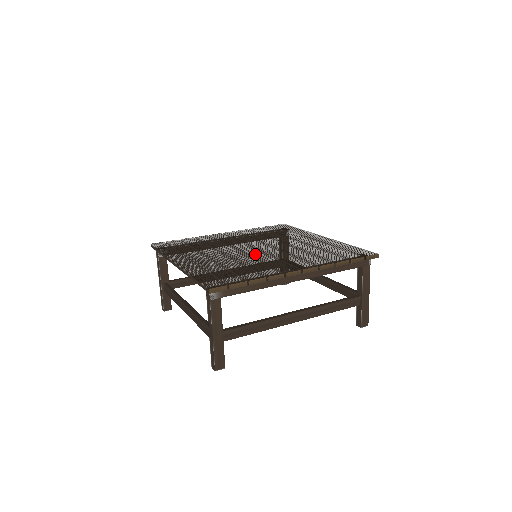
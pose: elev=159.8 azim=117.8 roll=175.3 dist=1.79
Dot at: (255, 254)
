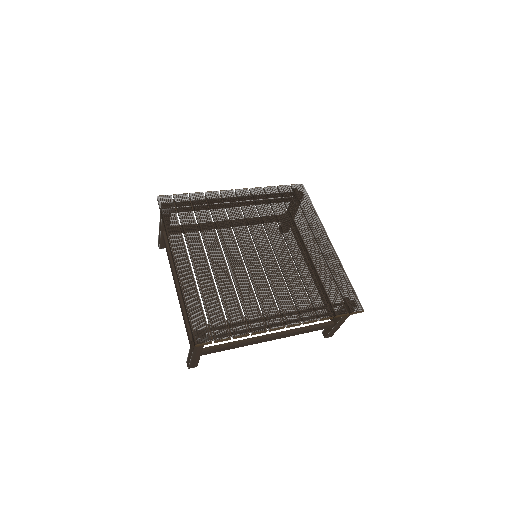
Dot at: (253, 269)
